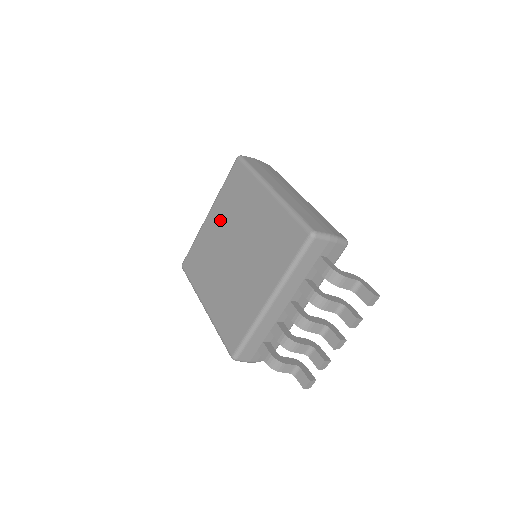
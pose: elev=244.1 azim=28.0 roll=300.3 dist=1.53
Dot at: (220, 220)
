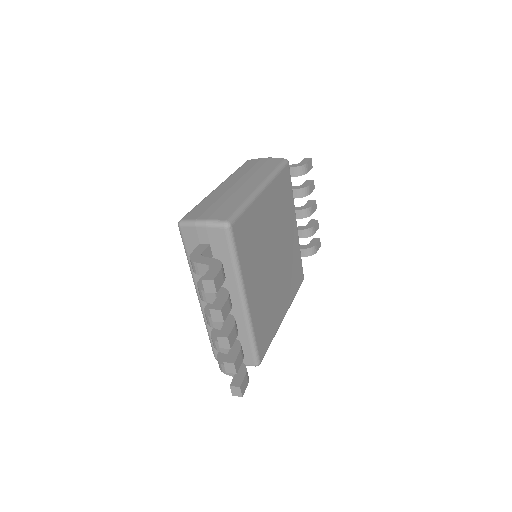
Dot at: occluded
